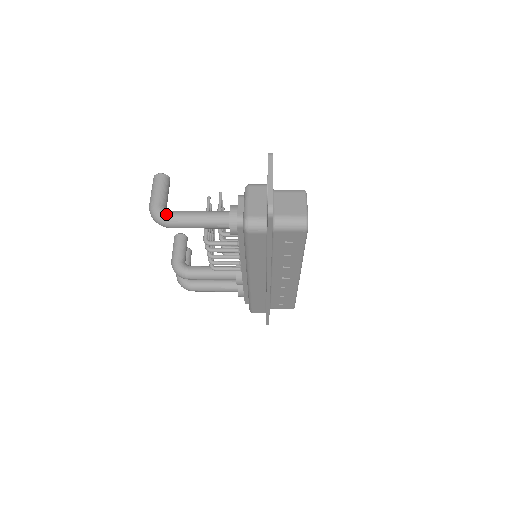
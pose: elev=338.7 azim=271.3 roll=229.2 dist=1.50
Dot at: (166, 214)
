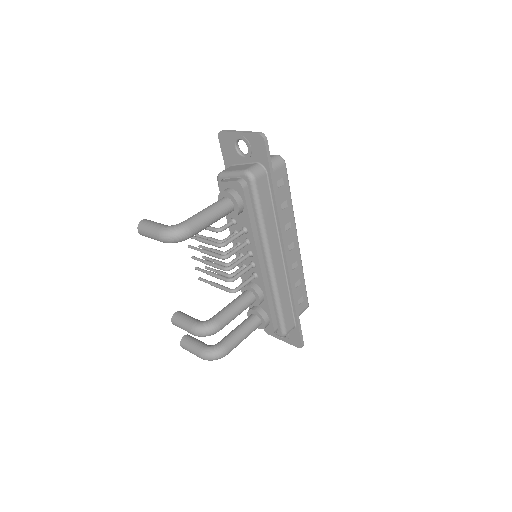
Dot at: (181, 223)
